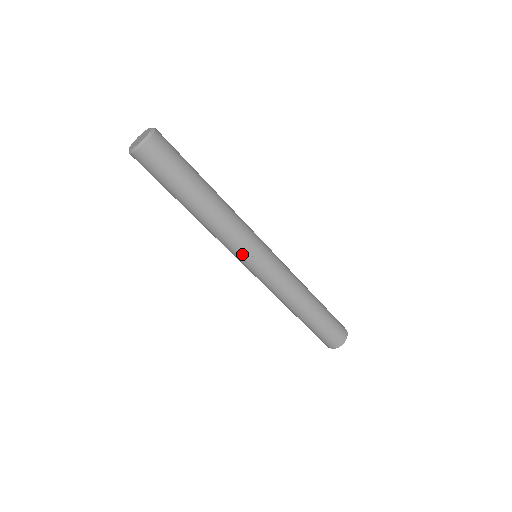
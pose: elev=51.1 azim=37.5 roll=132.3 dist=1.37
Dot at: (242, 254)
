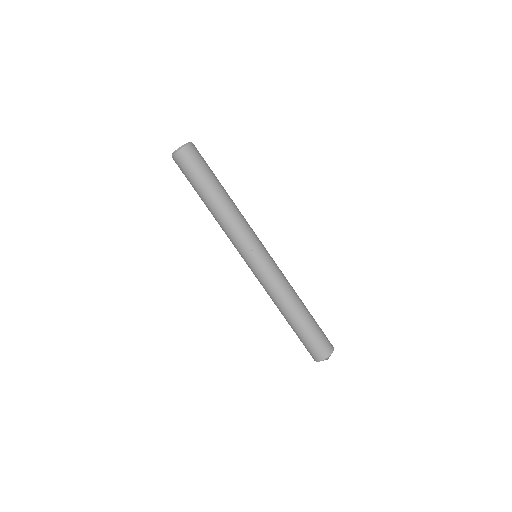
Dot at: (242, 248)
